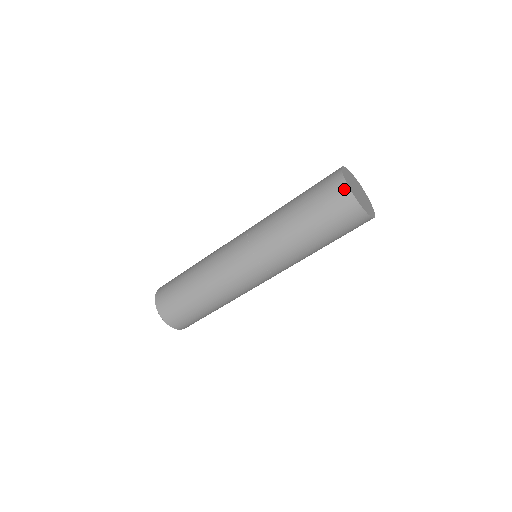
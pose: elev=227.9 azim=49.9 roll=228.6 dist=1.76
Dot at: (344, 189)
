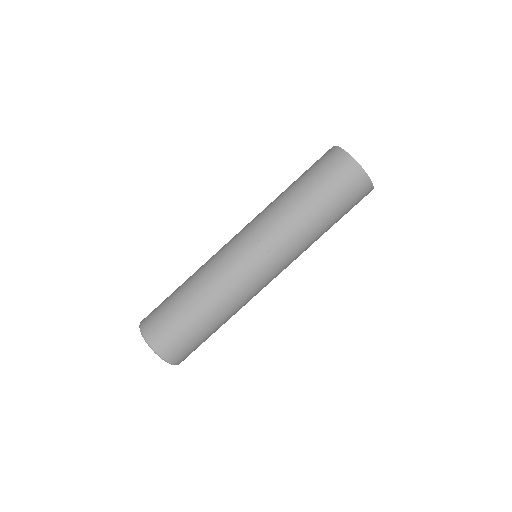
Dot at: occluded
